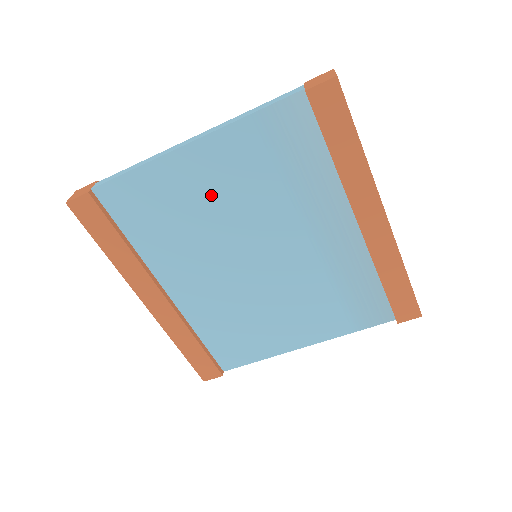
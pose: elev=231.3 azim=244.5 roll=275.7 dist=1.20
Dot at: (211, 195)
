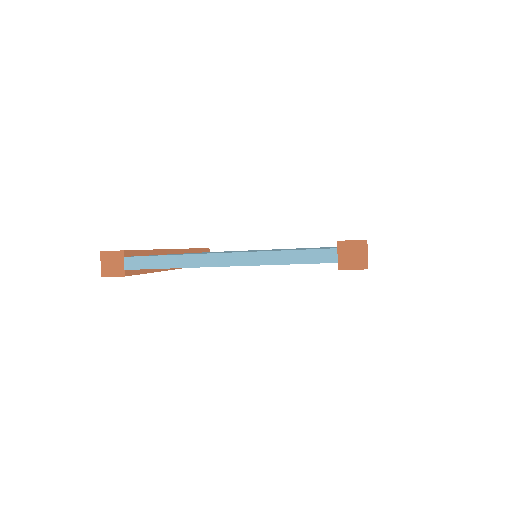
Dot at: occluded
